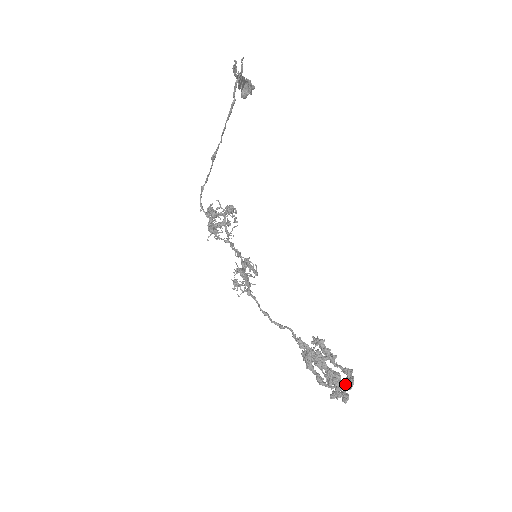
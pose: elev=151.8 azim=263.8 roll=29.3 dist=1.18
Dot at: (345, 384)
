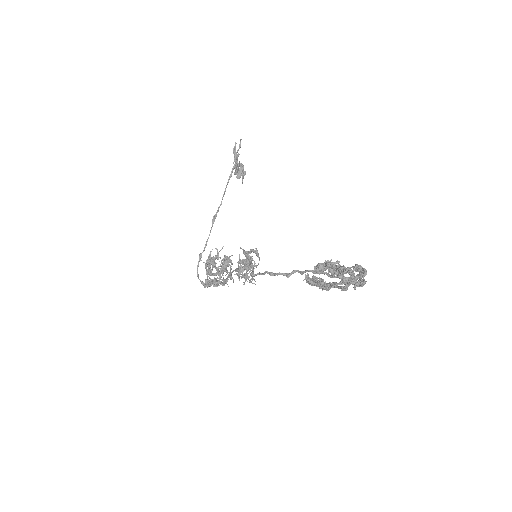
Dot at: (359, 275)
